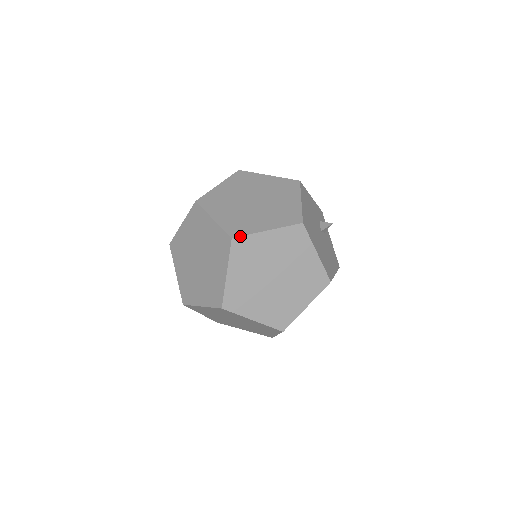
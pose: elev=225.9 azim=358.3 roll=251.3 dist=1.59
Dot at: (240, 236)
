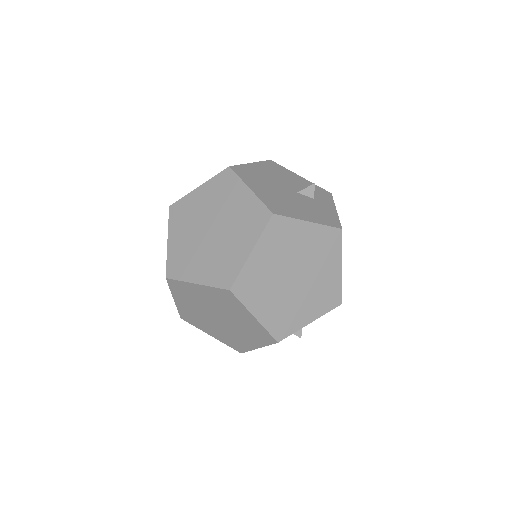
Dot at: (176, 202)
